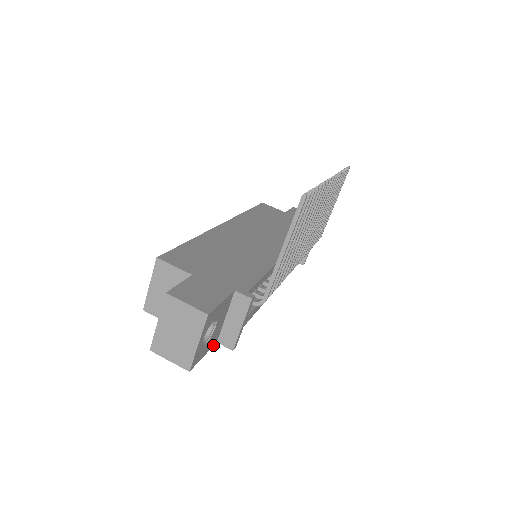
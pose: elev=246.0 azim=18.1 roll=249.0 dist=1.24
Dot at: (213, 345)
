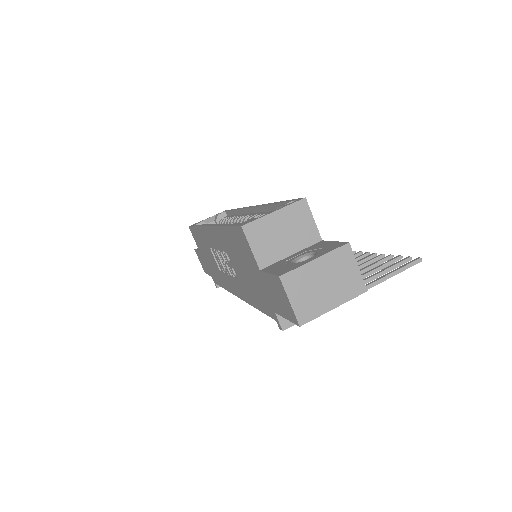
Dot at: (279, 313)
